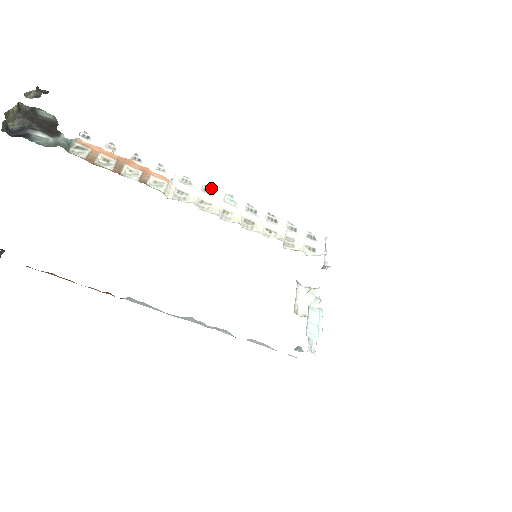
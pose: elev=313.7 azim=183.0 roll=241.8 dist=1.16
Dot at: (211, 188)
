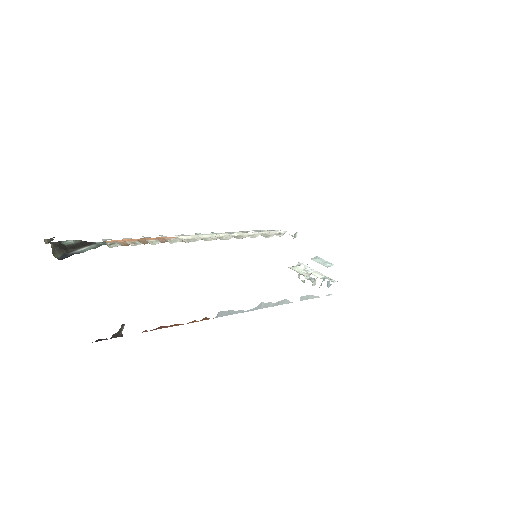
Dot at: (199, 234)
